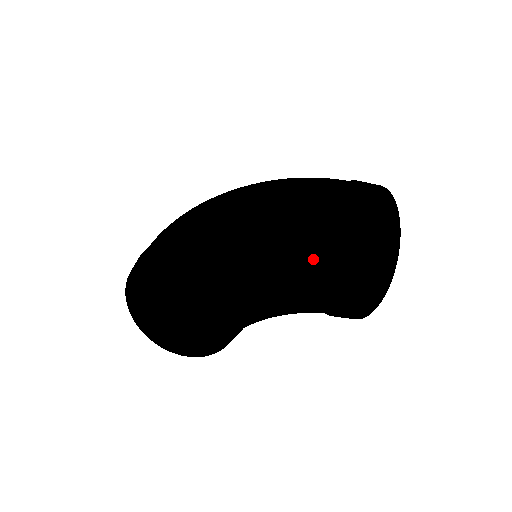
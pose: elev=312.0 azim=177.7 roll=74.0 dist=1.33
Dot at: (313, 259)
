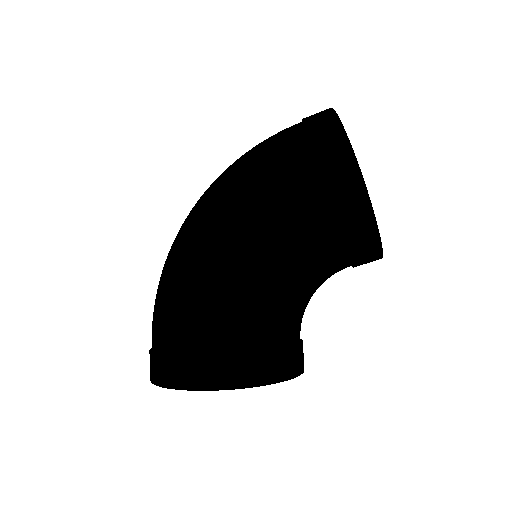
Dot at: (254, 164)
